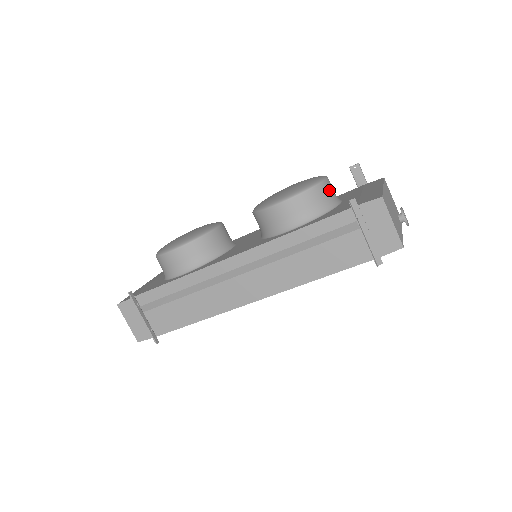
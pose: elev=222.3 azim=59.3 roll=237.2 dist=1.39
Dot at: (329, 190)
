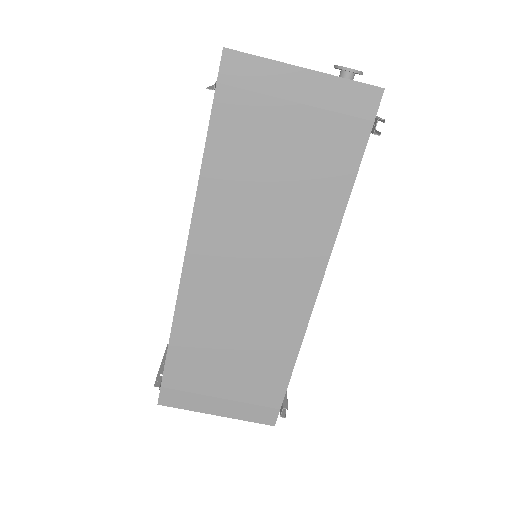
Dot at: occluded
